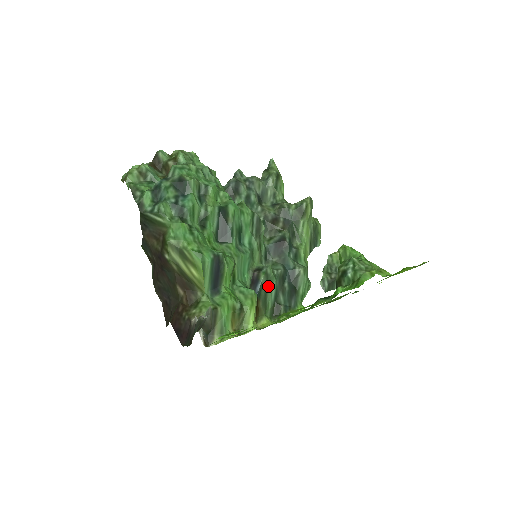
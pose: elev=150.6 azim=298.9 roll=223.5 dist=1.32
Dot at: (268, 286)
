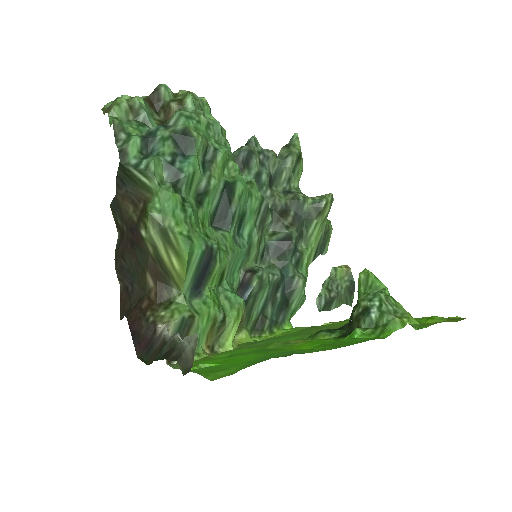
Dot at: (259, 294)
